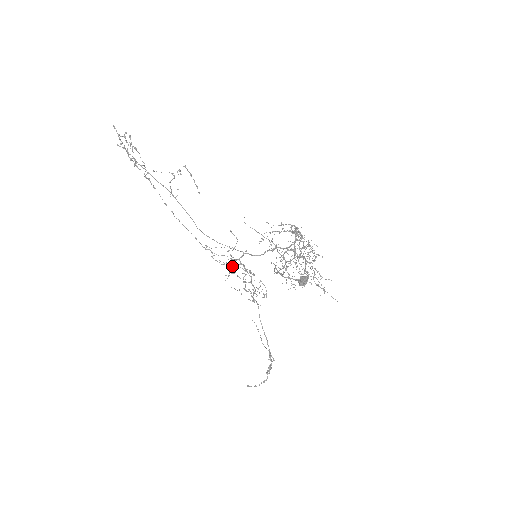
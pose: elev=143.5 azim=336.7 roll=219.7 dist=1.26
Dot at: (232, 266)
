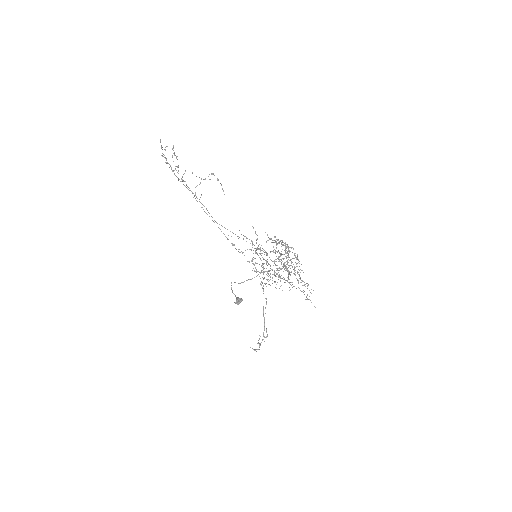
Dot at: occluded
